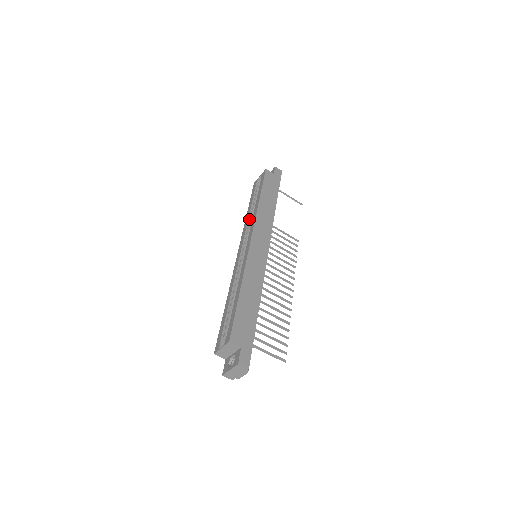
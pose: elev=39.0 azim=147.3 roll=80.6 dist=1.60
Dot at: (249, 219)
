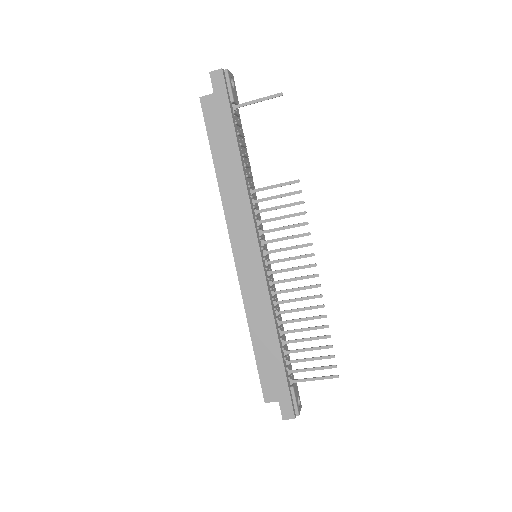
Dot at: occluded
